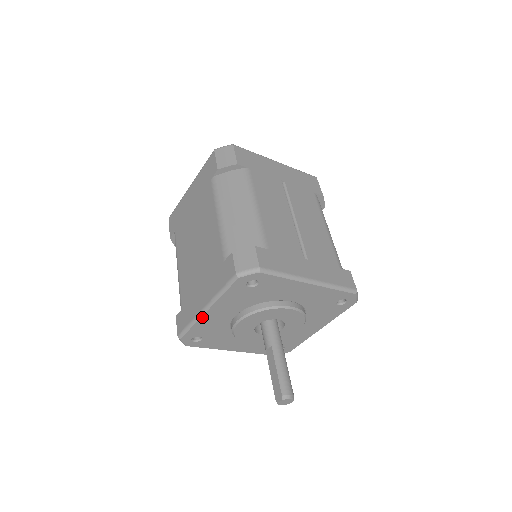
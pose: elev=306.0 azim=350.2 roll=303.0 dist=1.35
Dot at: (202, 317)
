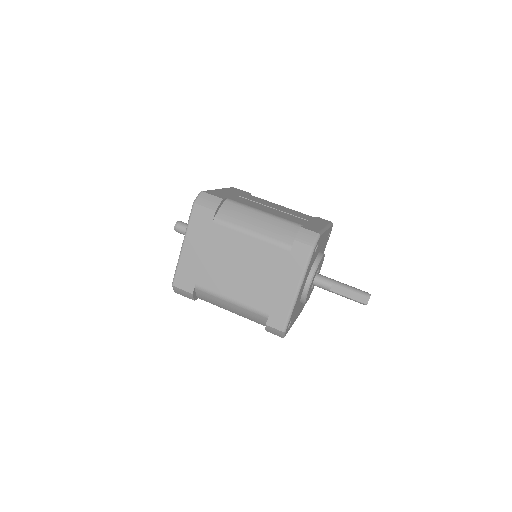
Dot at: (297, 299)
